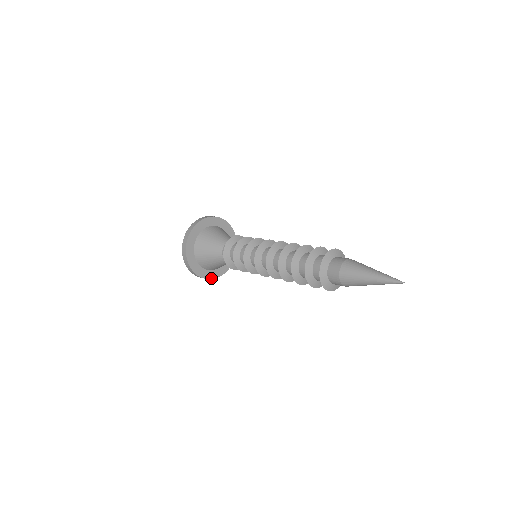
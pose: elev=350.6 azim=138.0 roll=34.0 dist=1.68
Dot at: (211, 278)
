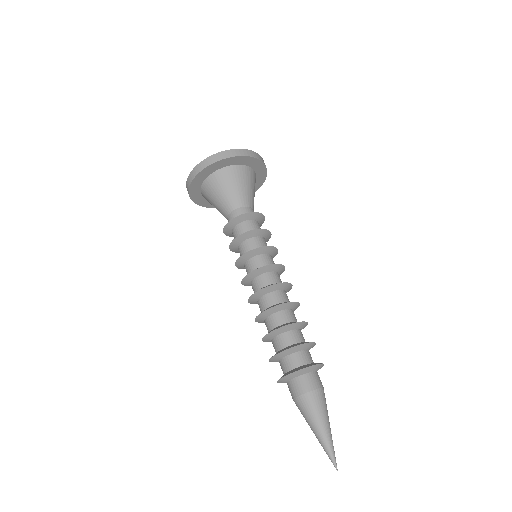
Dot at: occluded
